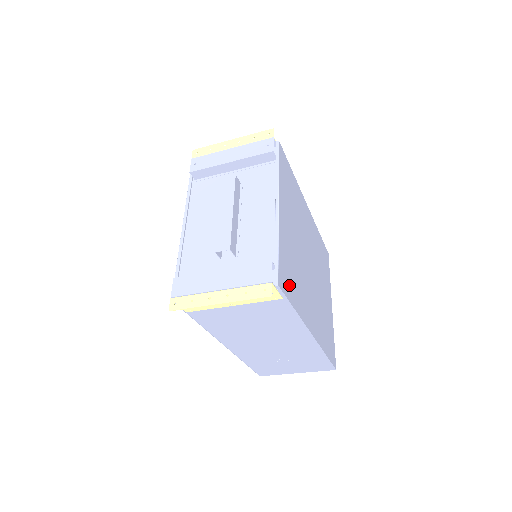
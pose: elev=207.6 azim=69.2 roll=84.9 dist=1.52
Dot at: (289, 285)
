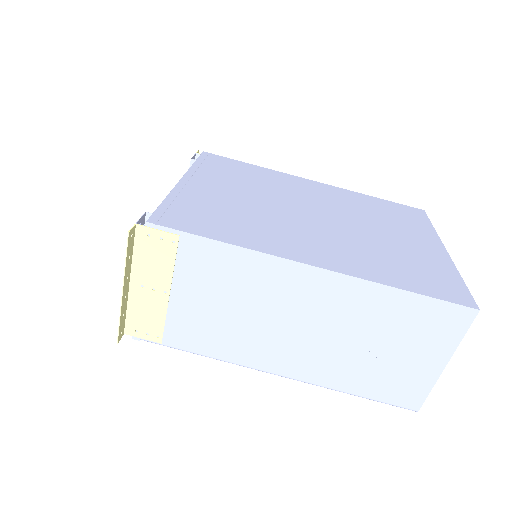
Dot at: (199, 224)
